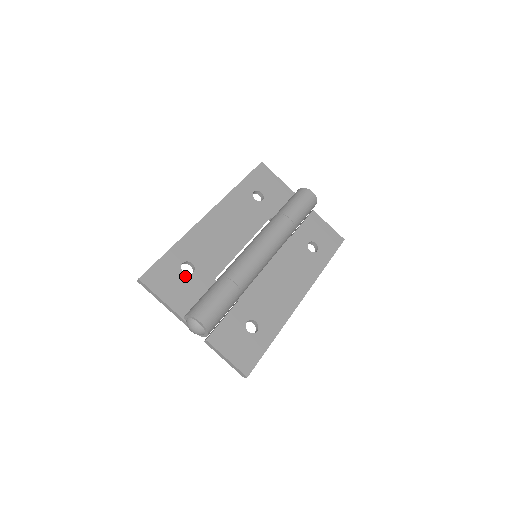
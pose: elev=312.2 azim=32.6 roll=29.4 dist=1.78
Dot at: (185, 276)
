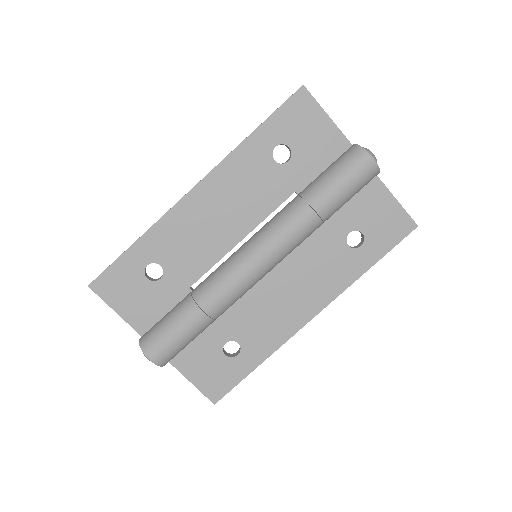
Dot at: (149, 283)
